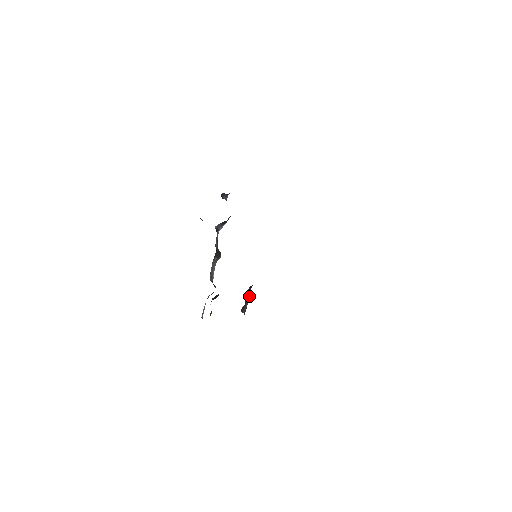
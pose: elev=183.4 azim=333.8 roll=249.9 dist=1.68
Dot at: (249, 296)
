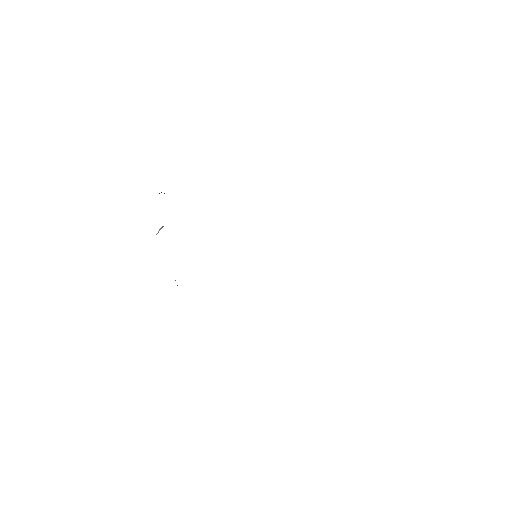
Dot at: occluded
